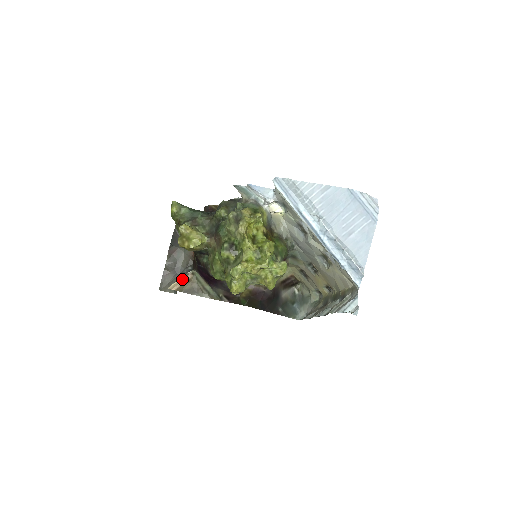
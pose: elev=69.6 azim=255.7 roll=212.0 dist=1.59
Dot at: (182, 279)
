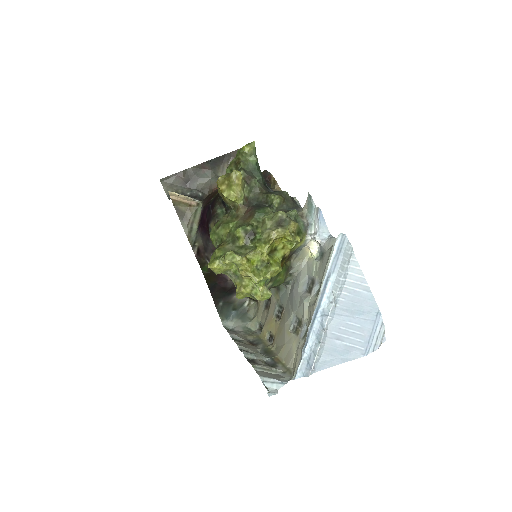
Dot at: (186, 198)
